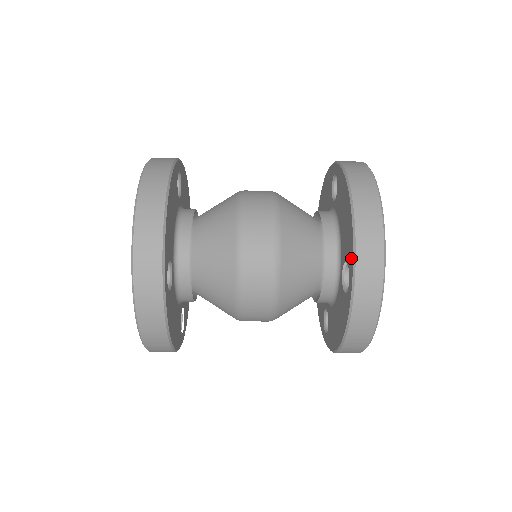
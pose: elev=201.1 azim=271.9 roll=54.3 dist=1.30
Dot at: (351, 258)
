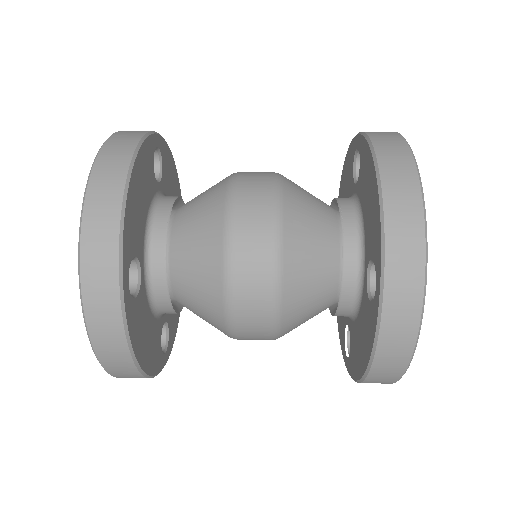
Dot at: (350, 370)
